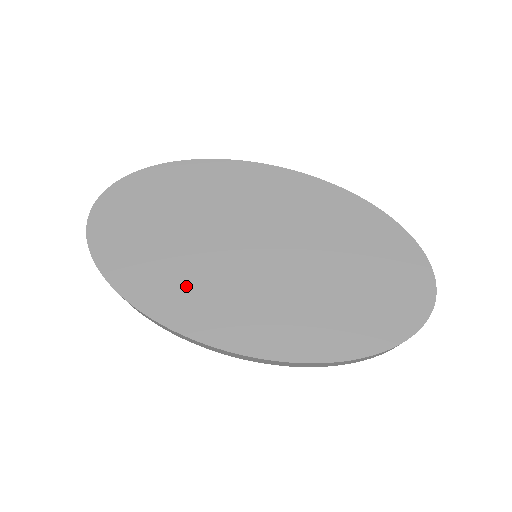
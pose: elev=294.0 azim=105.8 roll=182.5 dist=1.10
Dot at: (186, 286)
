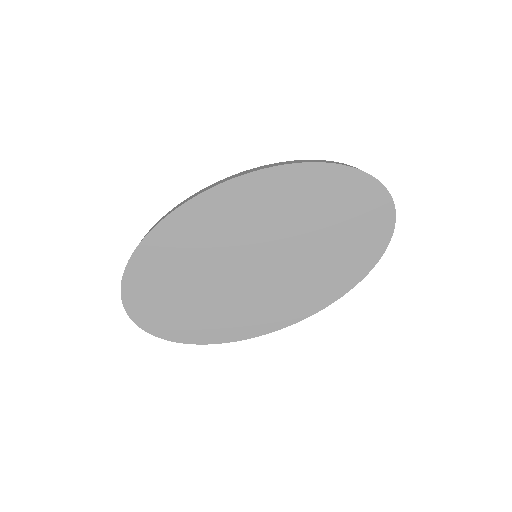
Dot at: (233, 312)
